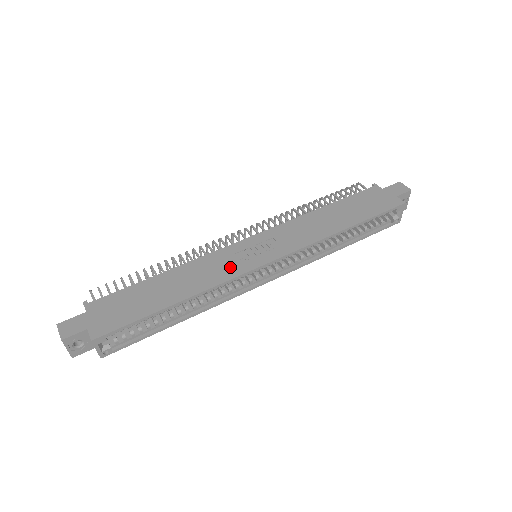
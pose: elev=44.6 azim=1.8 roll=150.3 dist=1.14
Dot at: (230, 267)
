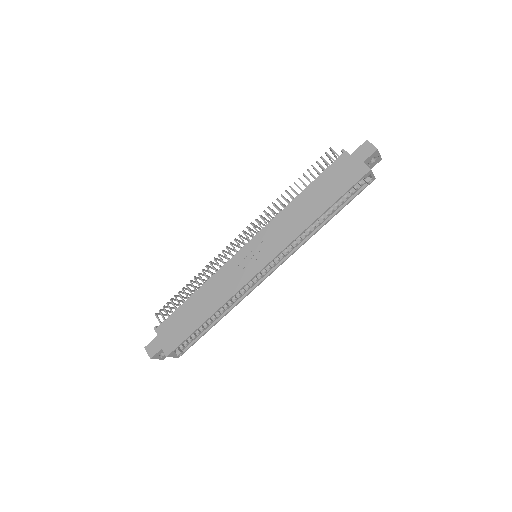
Dot at: (236, 279)
